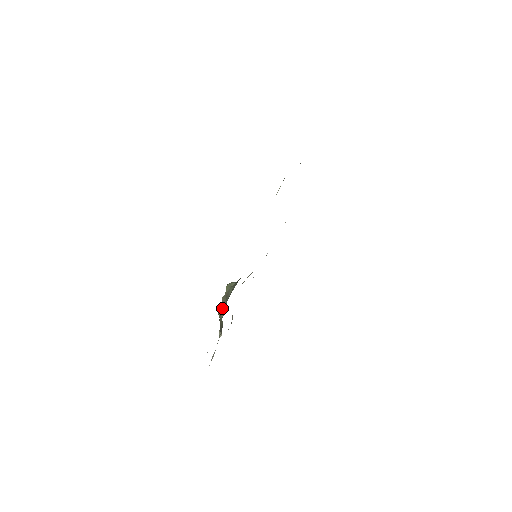
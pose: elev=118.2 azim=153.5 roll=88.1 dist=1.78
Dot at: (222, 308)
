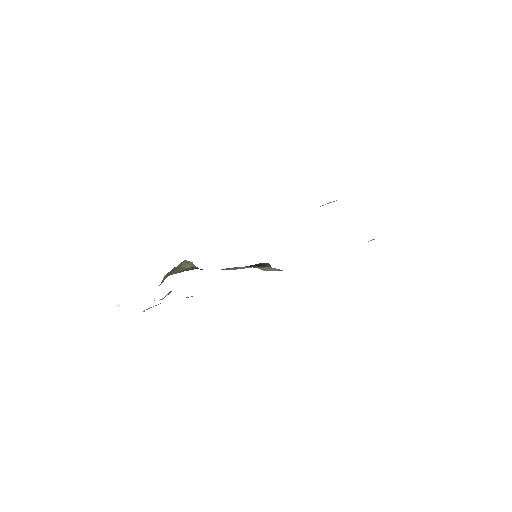
Dot at: (164, 278)
